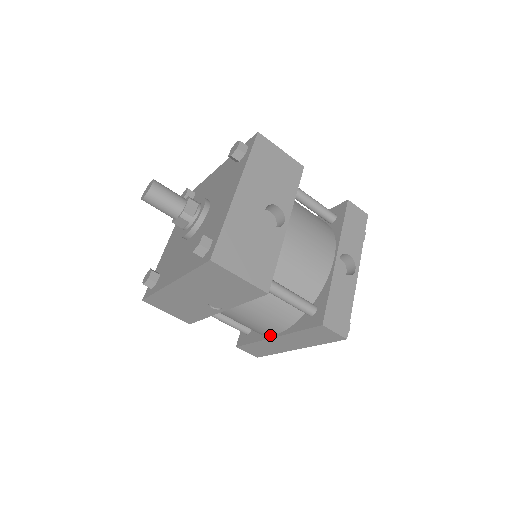
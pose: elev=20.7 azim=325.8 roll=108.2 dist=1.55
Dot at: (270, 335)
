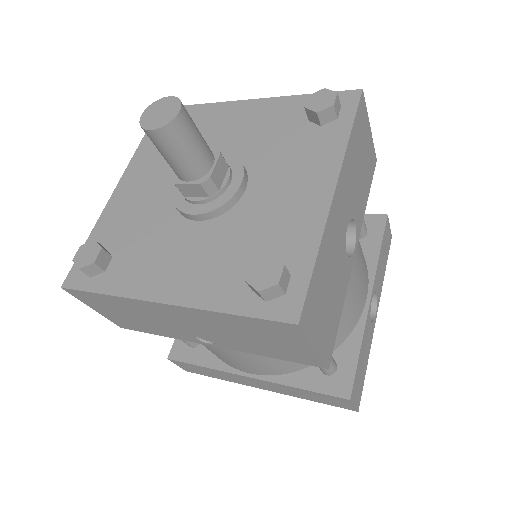
Dot at: (242, 371)
